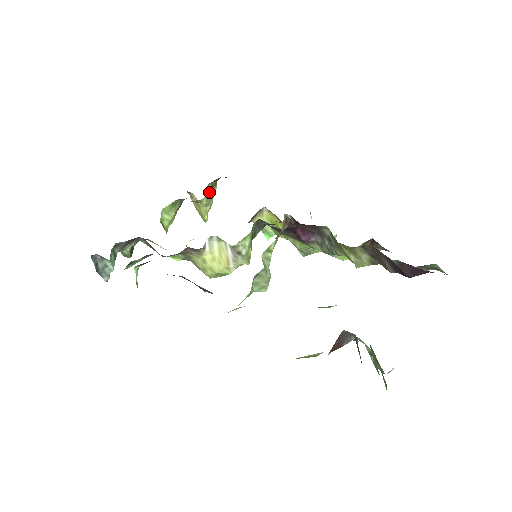
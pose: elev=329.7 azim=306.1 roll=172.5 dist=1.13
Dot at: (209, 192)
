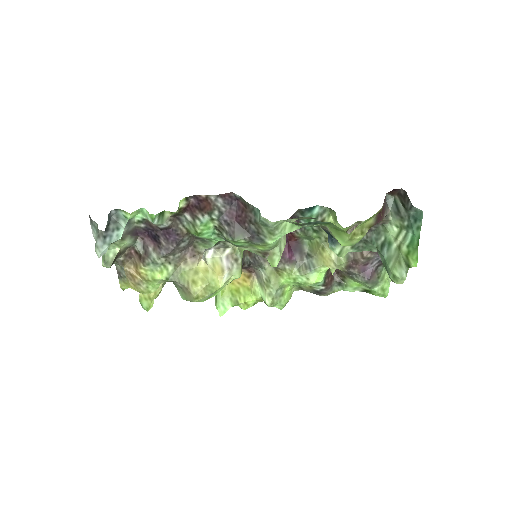
Dot at: occluded
